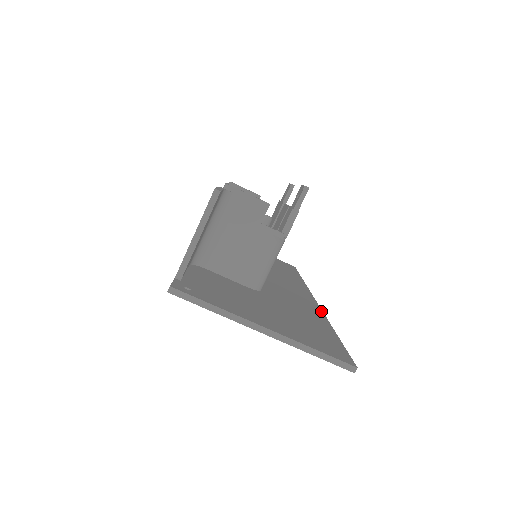
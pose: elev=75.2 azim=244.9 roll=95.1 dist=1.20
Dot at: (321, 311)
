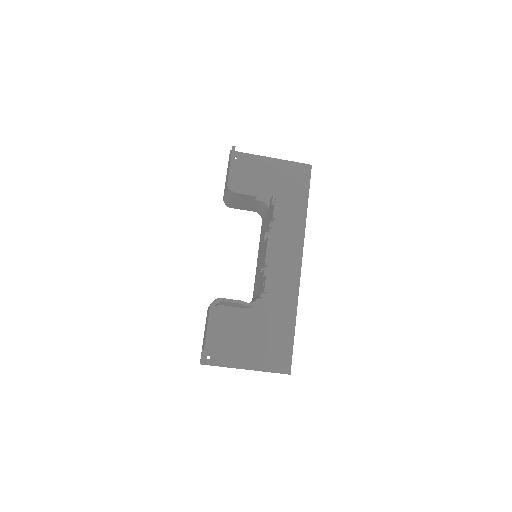
Dot at: (297, 293)
